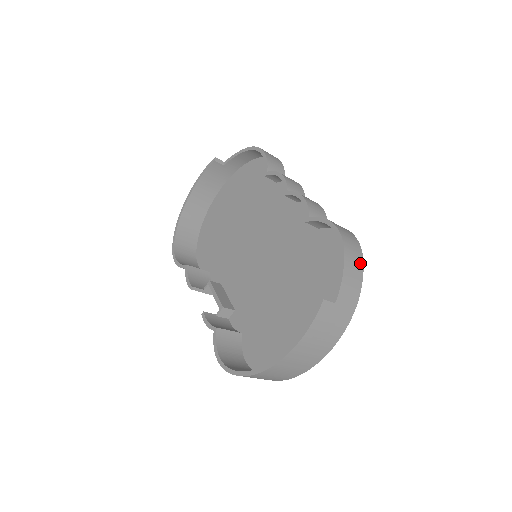
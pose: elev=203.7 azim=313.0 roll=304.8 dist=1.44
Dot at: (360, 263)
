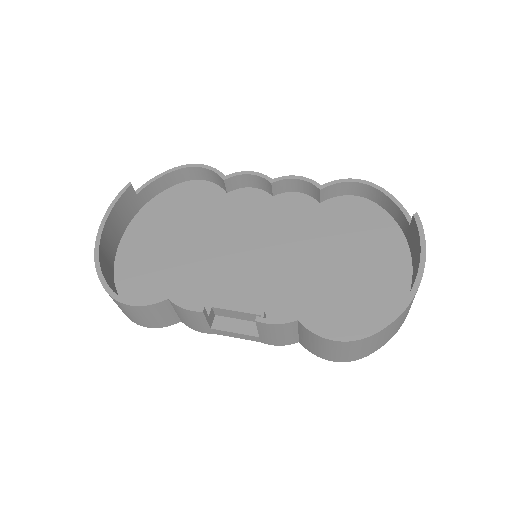
Dot at: occluded
